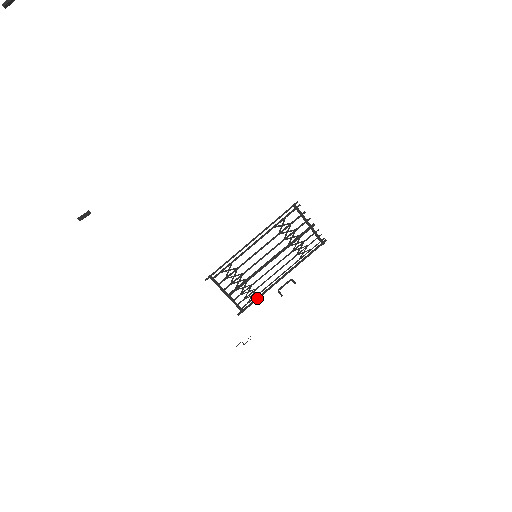
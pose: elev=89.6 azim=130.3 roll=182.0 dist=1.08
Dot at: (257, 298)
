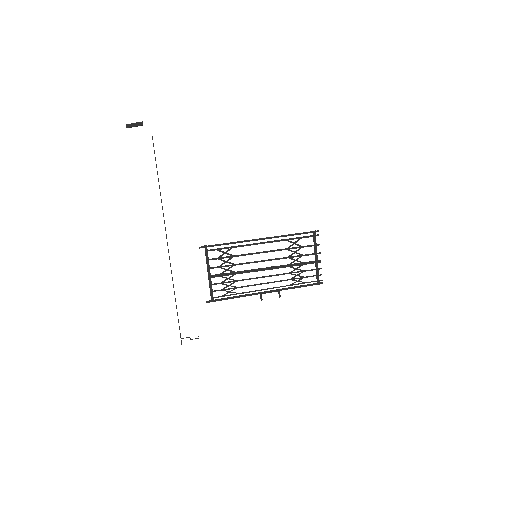
Dot at: (233, 297)
